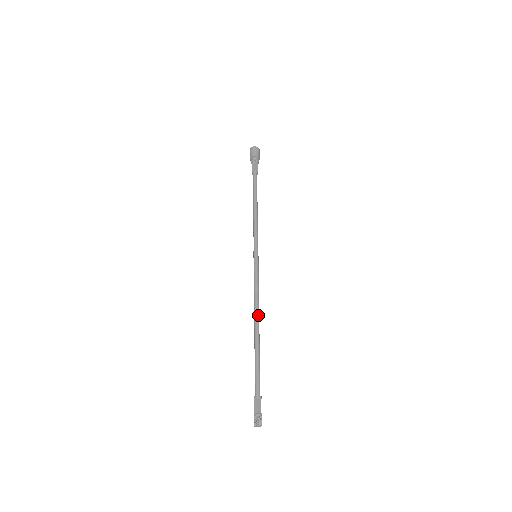
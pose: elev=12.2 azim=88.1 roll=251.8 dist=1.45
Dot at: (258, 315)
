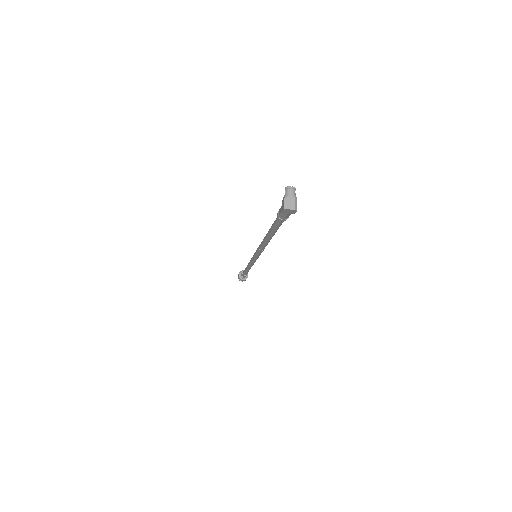
Dot at: occluded
